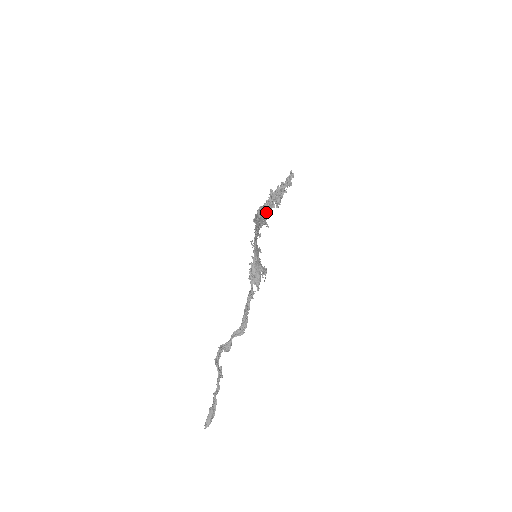
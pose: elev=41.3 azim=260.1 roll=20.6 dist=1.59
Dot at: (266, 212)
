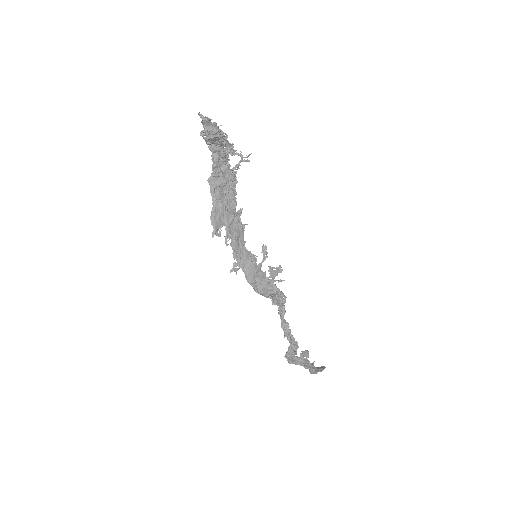
Dot at: (224, 170)
